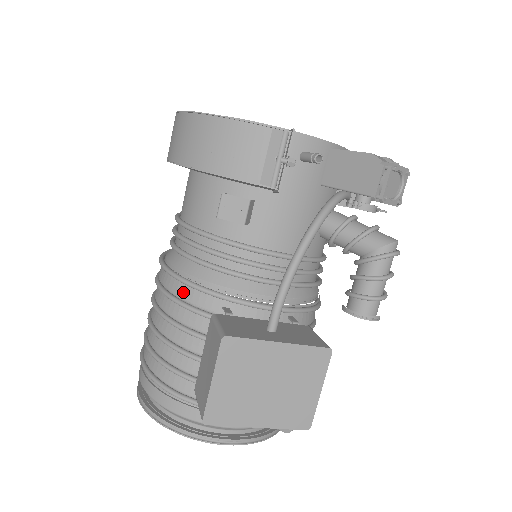
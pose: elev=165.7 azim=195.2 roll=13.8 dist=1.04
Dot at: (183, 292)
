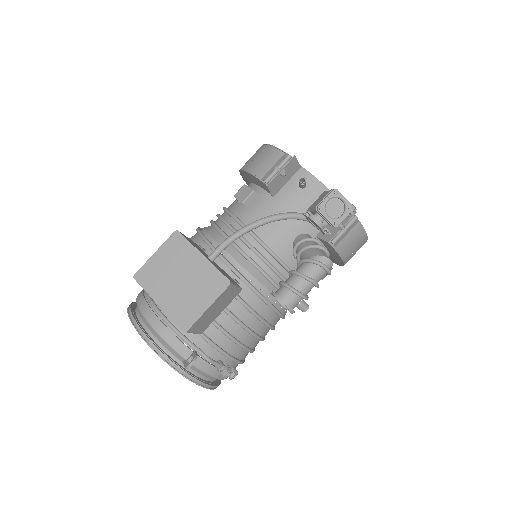
Dot at: (194, 237)
